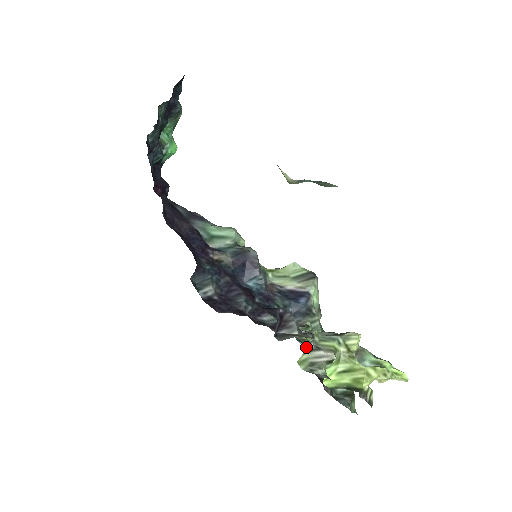
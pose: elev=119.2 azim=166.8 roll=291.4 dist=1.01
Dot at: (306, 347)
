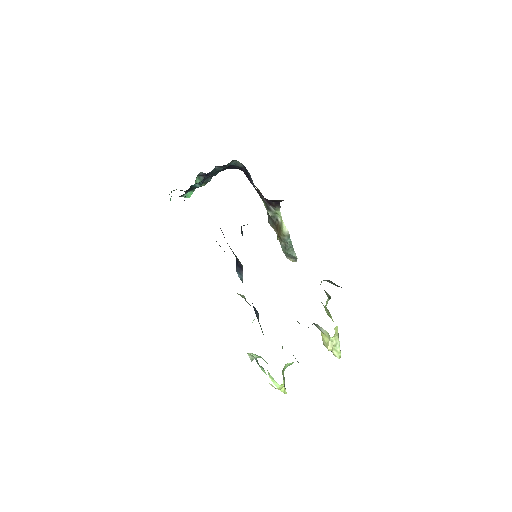
Dot at: occluded
